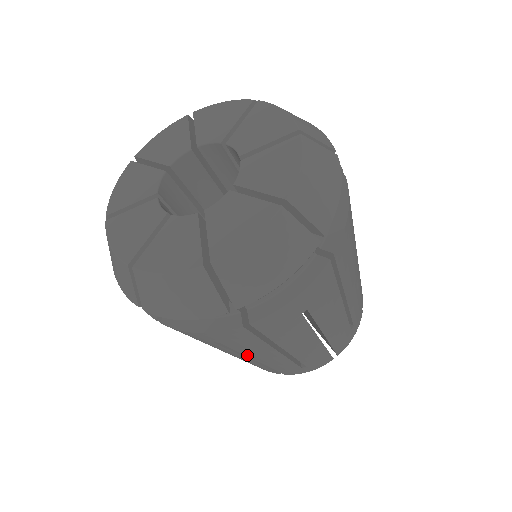
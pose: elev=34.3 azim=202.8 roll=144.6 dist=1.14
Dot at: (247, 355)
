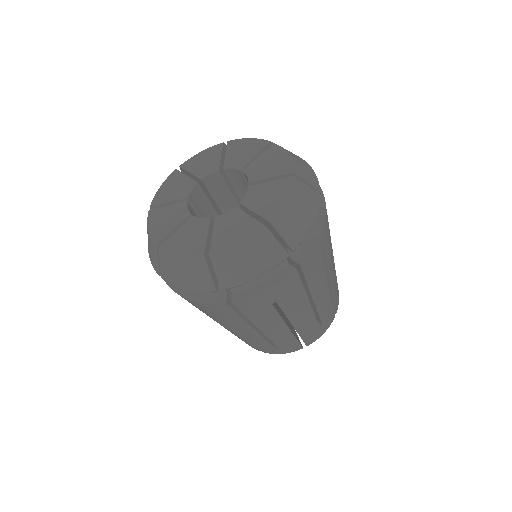
Dot at: (289, 318)
